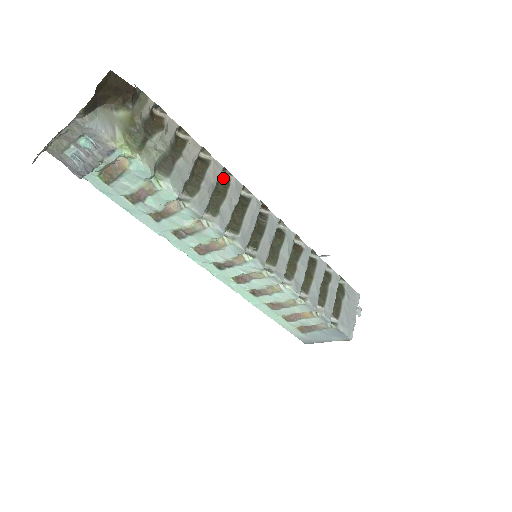
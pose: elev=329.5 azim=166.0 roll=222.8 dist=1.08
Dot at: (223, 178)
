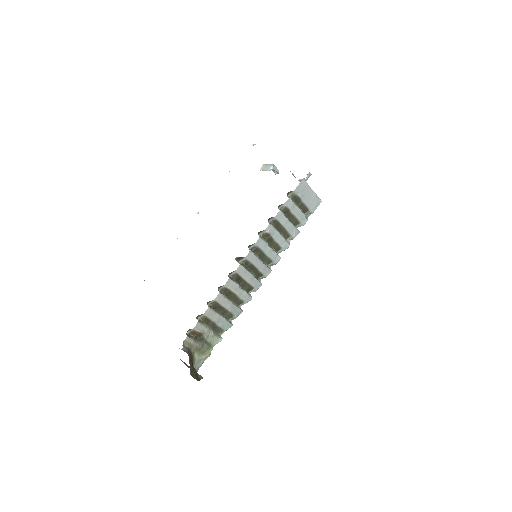
Dot at: (223, 290)
